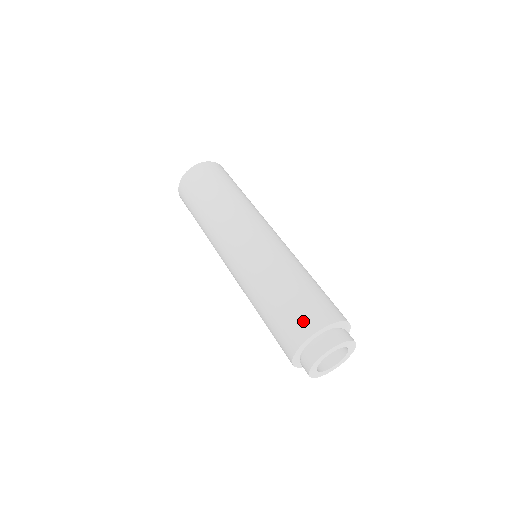
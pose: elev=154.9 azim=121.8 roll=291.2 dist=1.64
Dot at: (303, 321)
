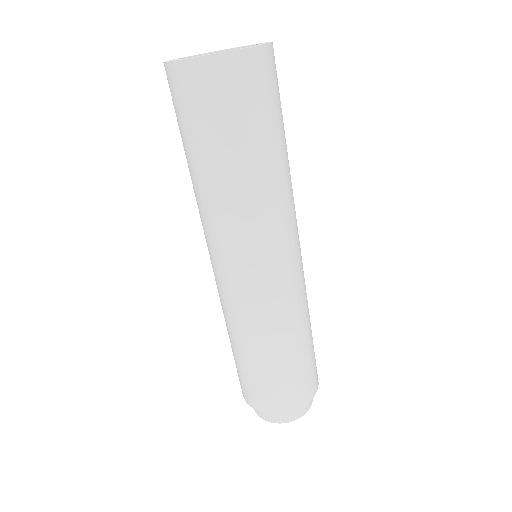
Dot at: (296, 395)
